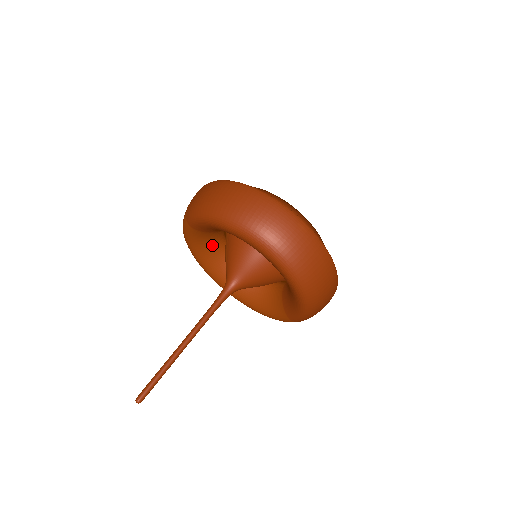
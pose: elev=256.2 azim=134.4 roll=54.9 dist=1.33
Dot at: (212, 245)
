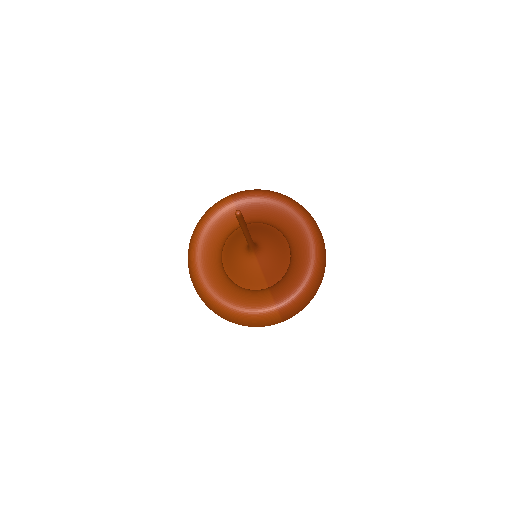
Dot at: (222, 235)
